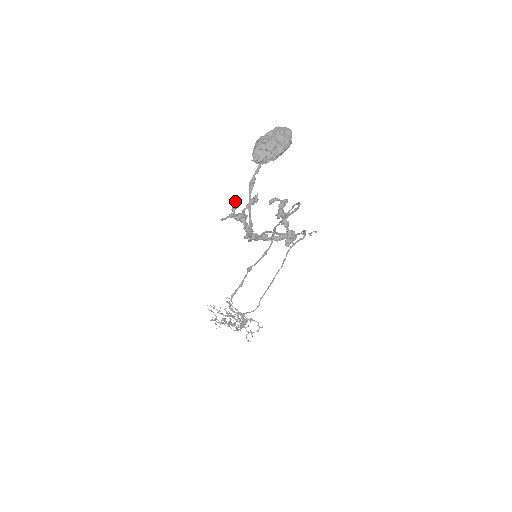
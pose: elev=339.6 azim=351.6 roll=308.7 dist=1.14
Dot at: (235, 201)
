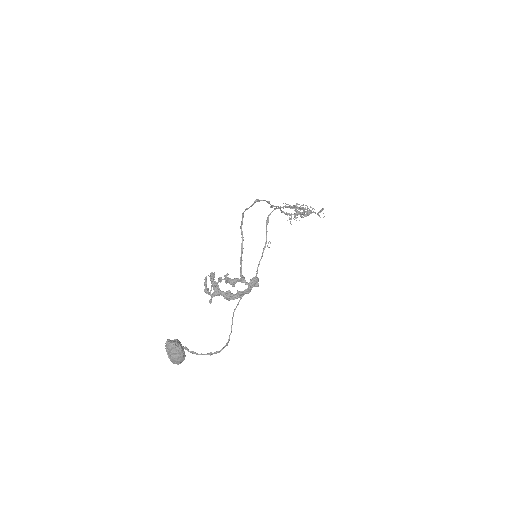
Dot at: (204, 283)
